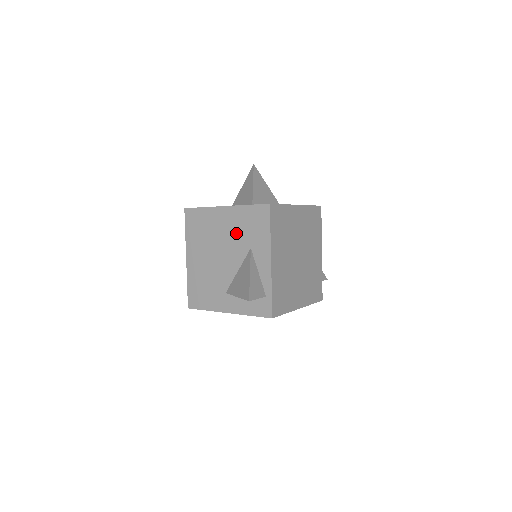
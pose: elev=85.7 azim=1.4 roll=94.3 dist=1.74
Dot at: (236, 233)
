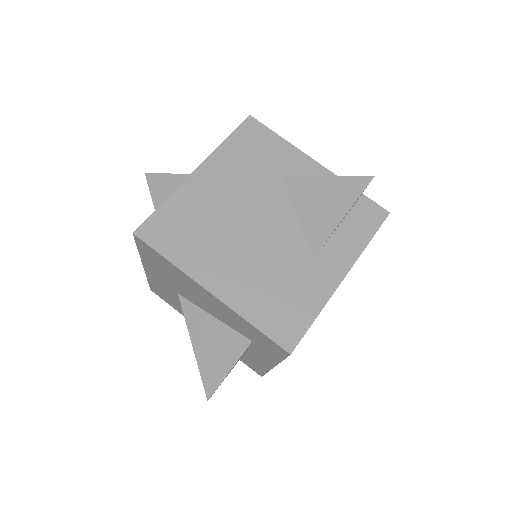
Dot at: (245, 180)
